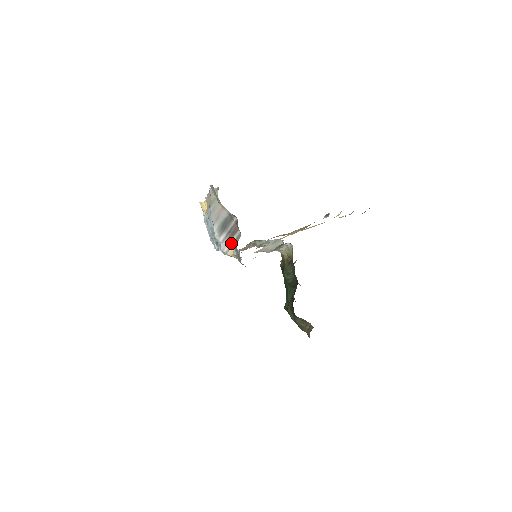
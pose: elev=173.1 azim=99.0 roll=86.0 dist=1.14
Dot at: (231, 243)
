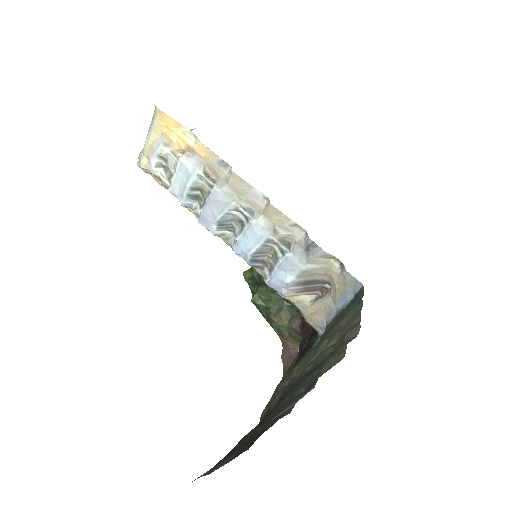
Dot at: (299, 294)
